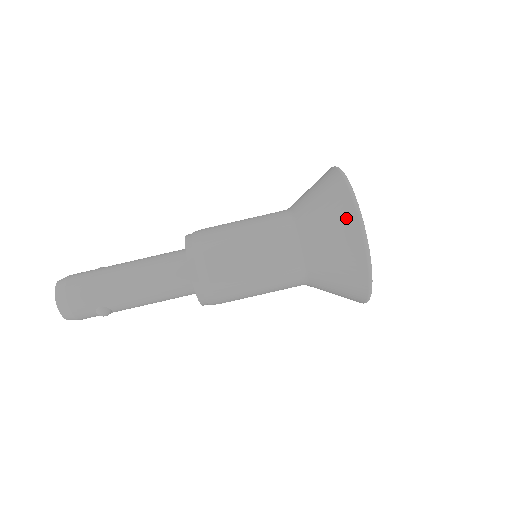
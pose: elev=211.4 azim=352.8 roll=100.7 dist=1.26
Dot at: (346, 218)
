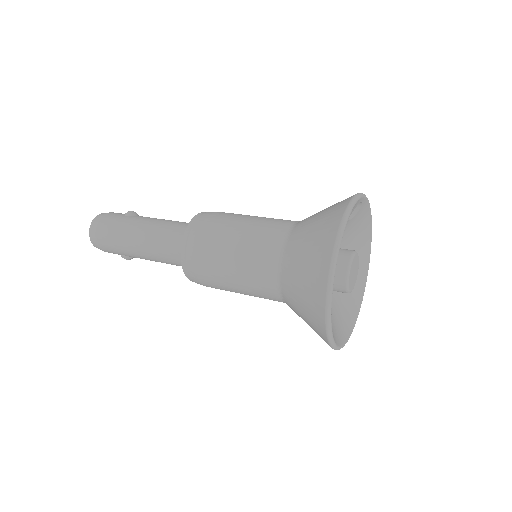
Dot at: (316, 301)
